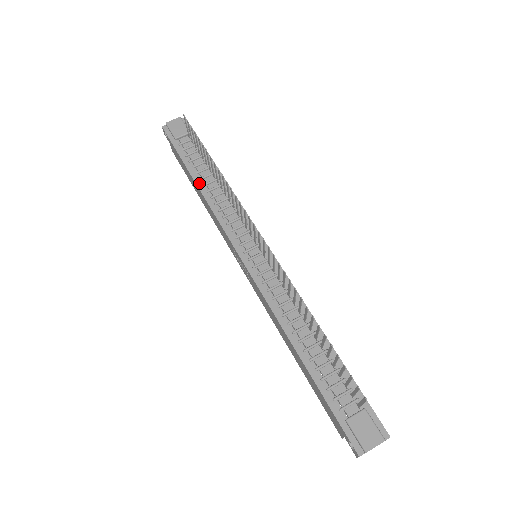
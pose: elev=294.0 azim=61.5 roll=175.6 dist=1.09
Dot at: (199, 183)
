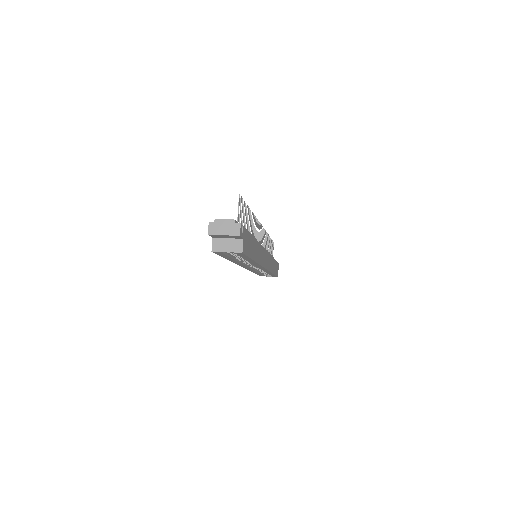
Dot at: occluded
